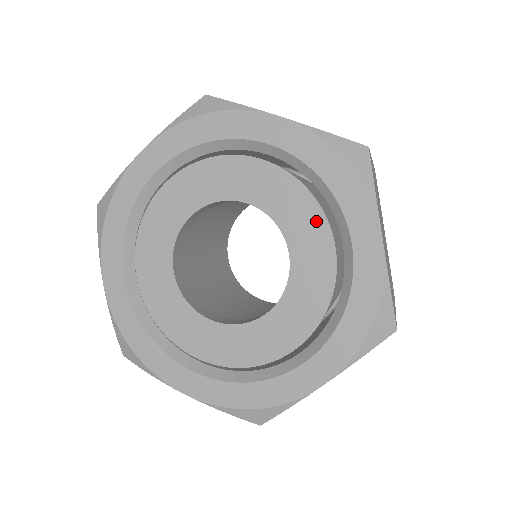
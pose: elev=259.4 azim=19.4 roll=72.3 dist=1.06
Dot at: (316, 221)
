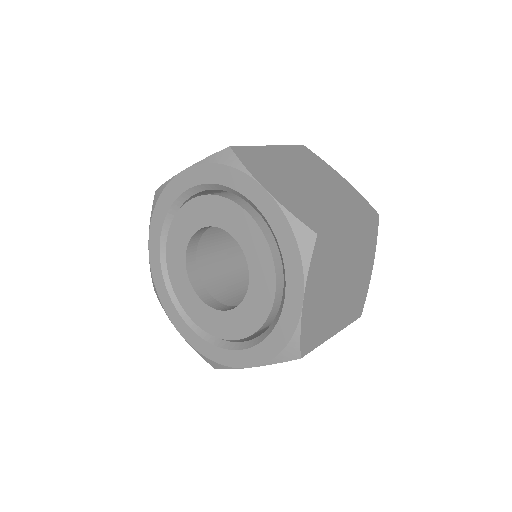
Dot at: (269, 270)
